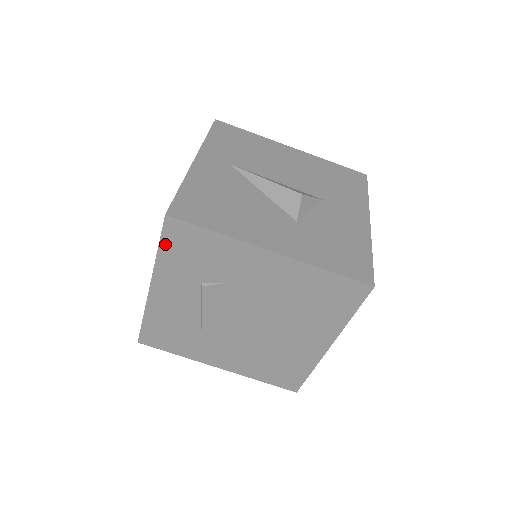
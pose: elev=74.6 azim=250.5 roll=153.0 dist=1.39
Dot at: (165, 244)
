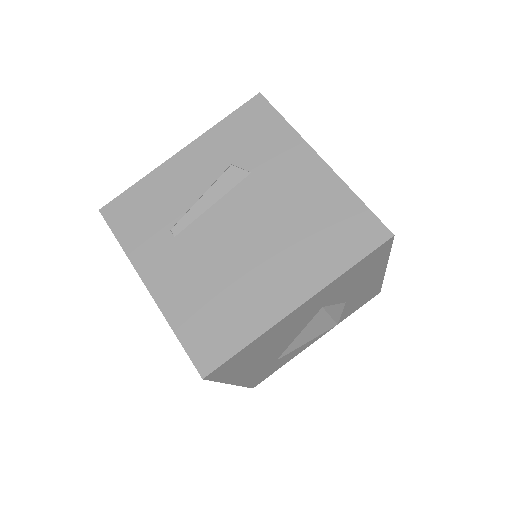
Dot at: (236, 116)
